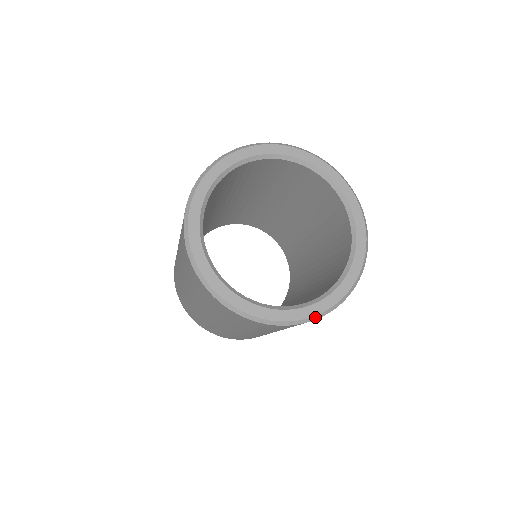
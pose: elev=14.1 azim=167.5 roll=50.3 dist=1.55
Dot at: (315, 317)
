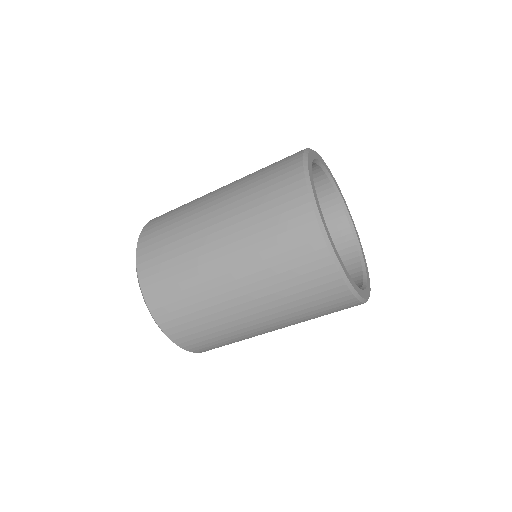
Dot at: (334, 255)
